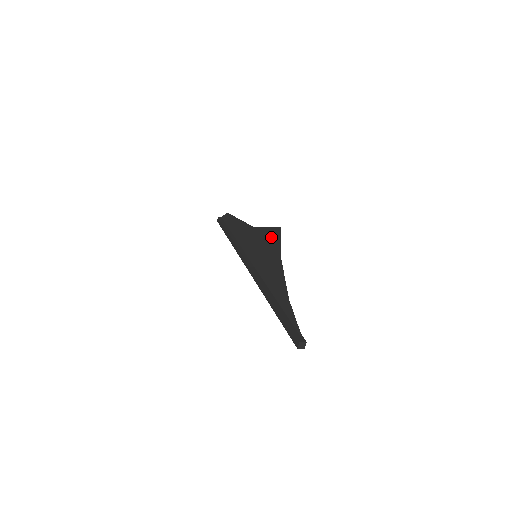
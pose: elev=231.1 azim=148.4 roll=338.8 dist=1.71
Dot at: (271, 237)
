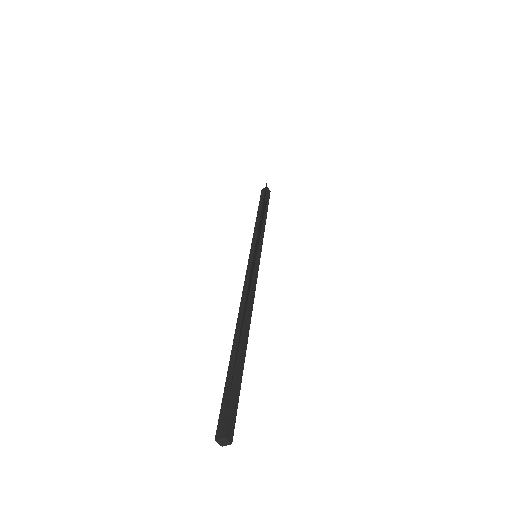
Dot at: occluded
